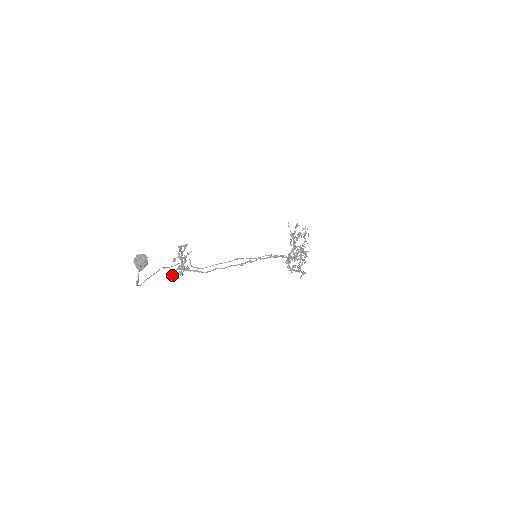
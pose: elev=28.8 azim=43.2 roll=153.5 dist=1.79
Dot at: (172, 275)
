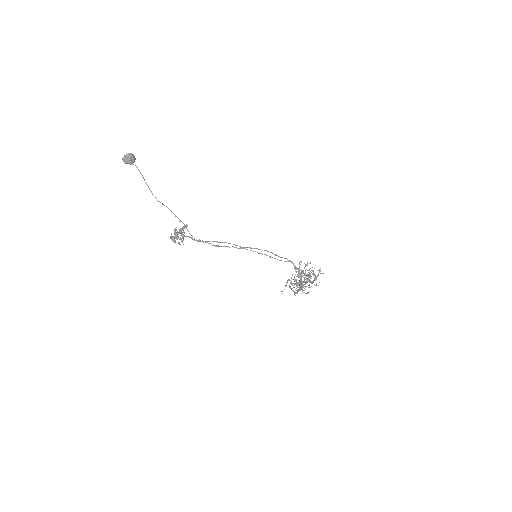
Dot at: occluded
